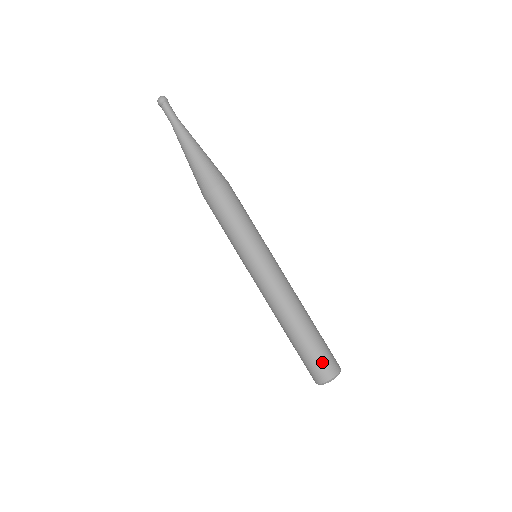
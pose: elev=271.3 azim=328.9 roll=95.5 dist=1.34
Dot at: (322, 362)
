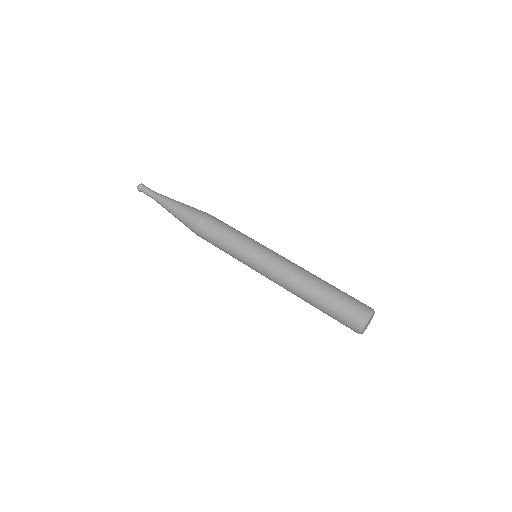
Dot at: (351, 308)
